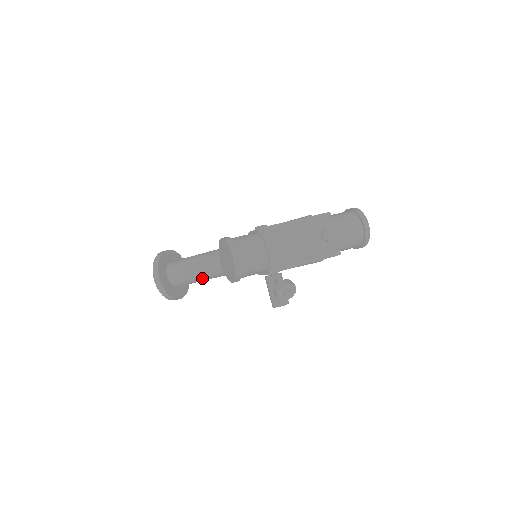
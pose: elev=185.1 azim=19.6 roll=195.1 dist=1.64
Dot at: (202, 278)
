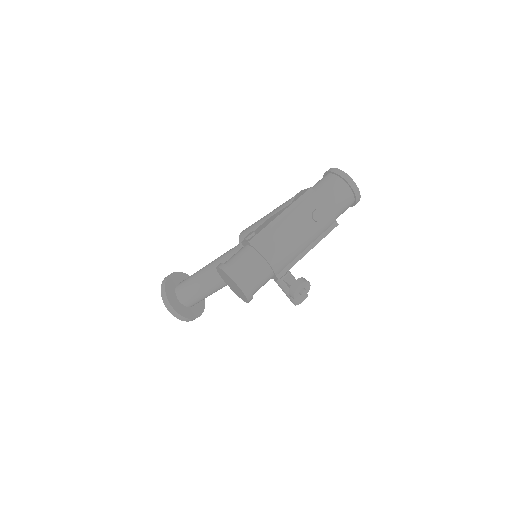
Dot at: (213, 292)
